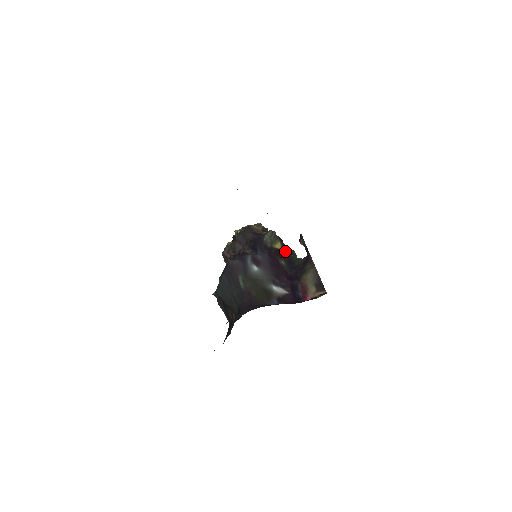
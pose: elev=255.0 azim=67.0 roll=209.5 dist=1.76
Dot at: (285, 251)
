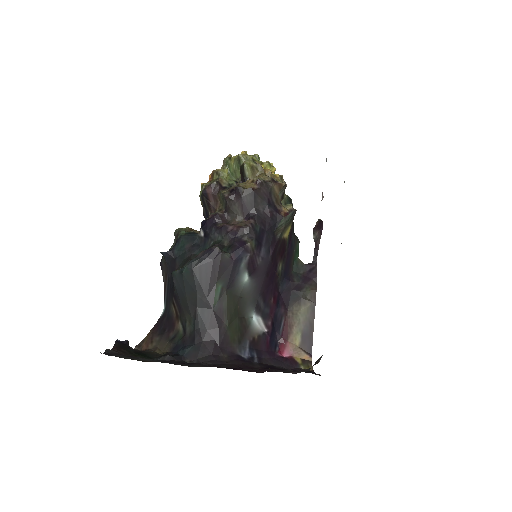
Dot at: (290, 240)
